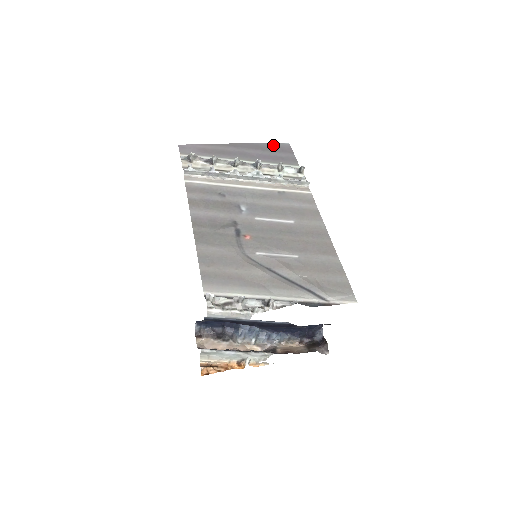
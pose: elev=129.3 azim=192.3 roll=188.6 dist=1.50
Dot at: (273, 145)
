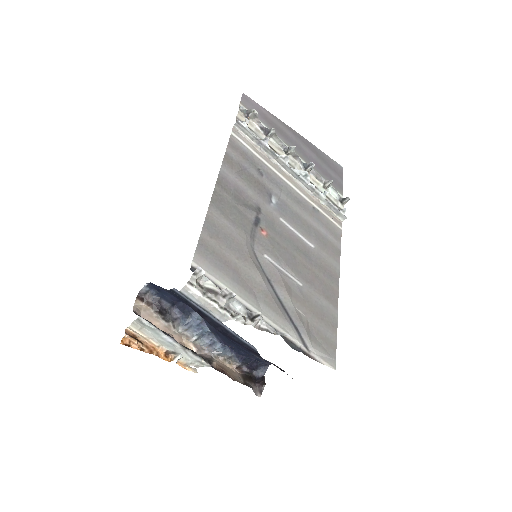
Dot at: (328, 158)
